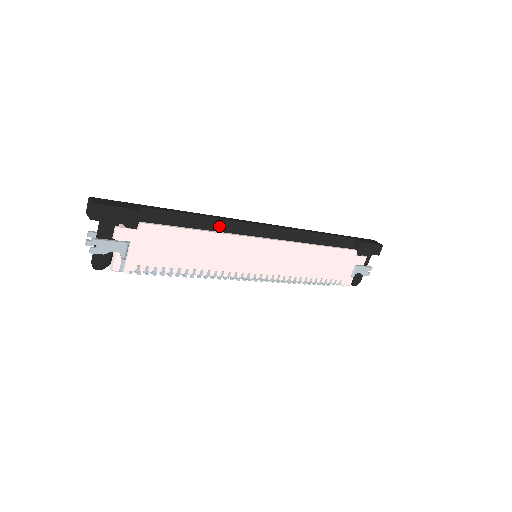
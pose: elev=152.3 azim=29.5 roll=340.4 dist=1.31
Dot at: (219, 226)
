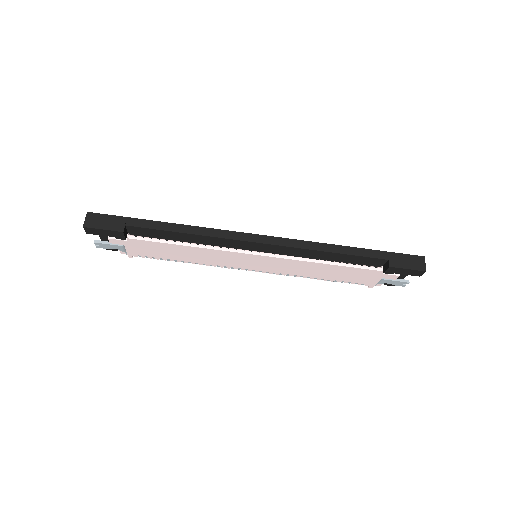
Dot at: (207, 238)
